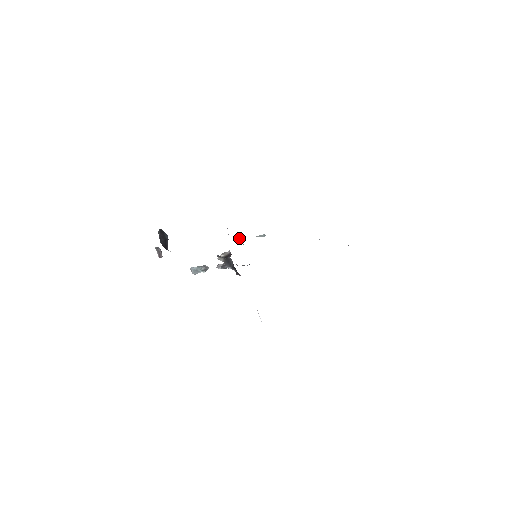
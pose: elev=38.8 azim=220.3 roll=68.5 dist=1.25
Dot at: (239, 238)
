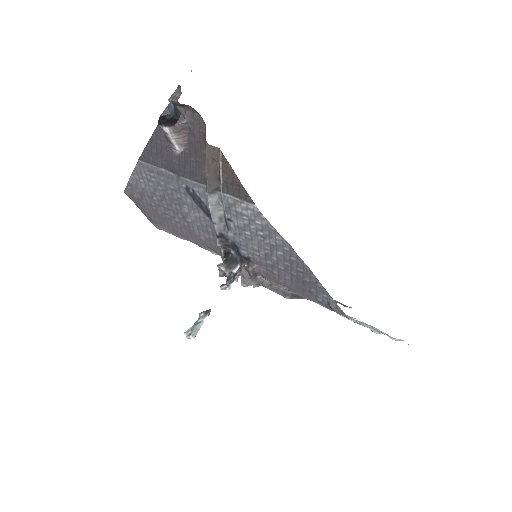
Dot at: occluded
